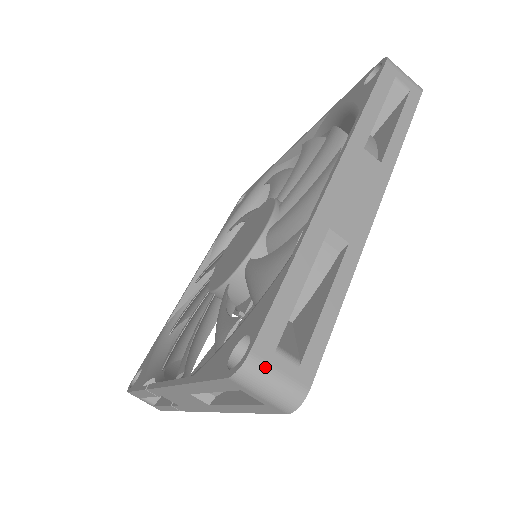
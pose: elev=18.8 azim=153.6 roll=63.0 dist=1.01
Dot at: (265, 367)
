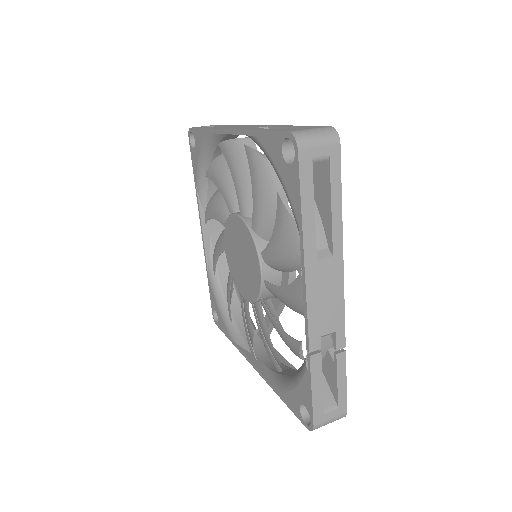
Dot at: (302, 130)
